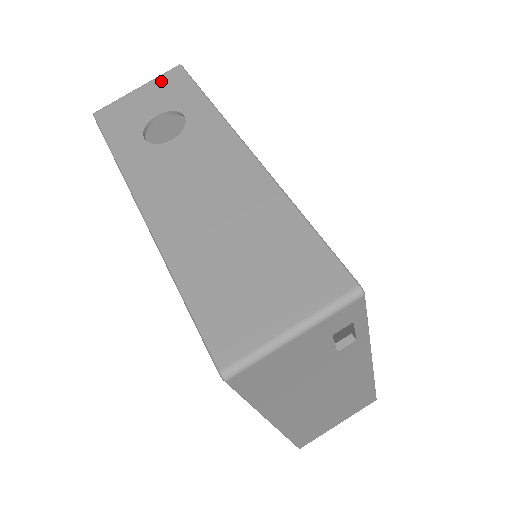
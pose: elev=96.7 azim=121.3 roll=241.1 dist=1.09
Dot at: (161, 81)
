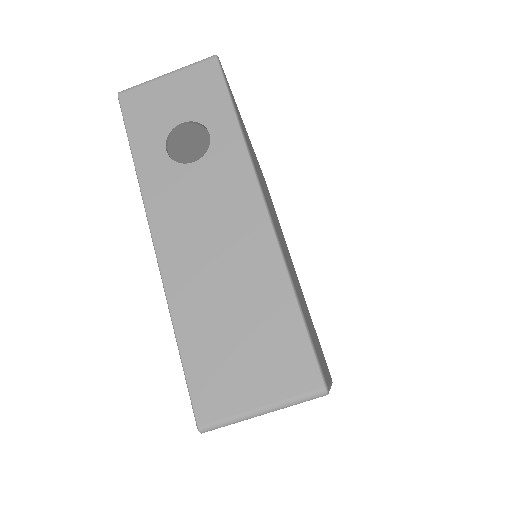
Dot at: (193, 74)
